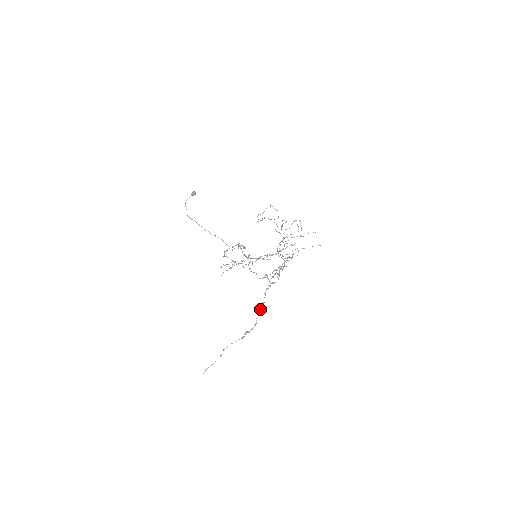
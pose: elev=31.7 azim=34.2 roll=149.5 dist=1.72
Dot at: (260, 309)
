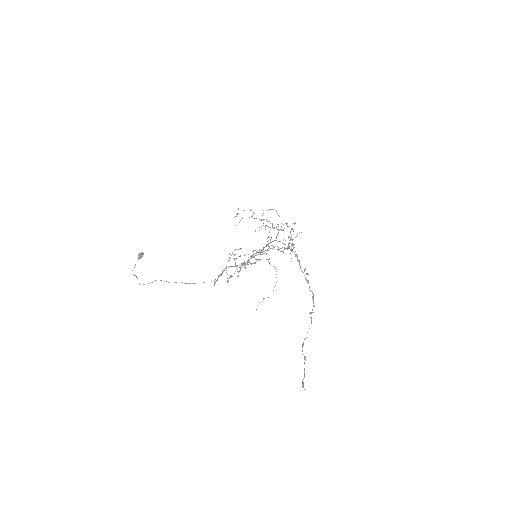
Dot at: (307, 274)
